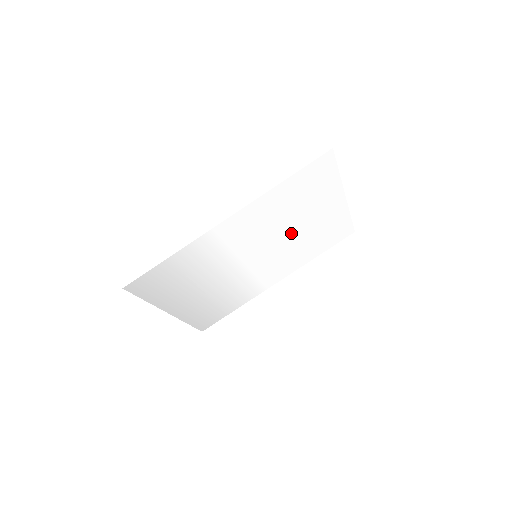
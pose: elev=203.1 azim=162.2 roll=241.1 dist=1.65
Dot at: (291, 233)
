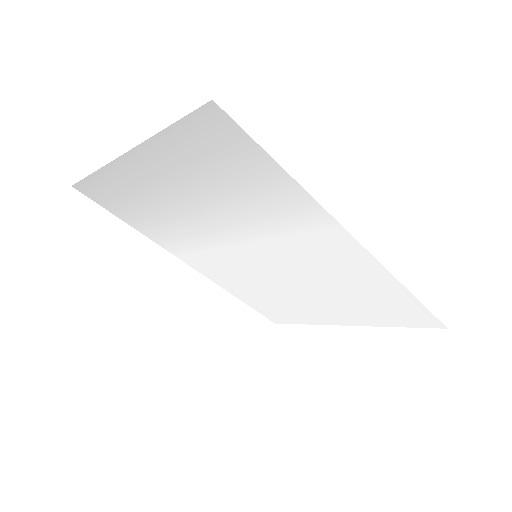
Dot at: (294, 286)
